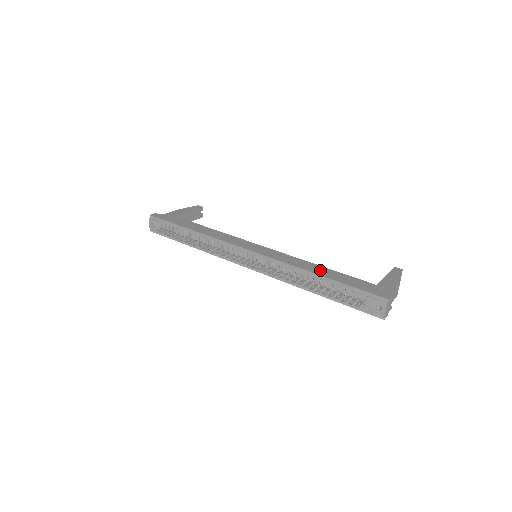
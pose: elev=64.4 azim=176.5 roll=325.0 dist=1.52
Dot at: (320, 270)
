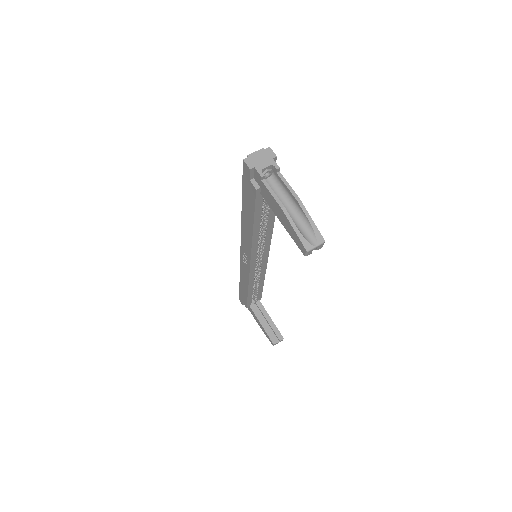
Dot at: occluded
